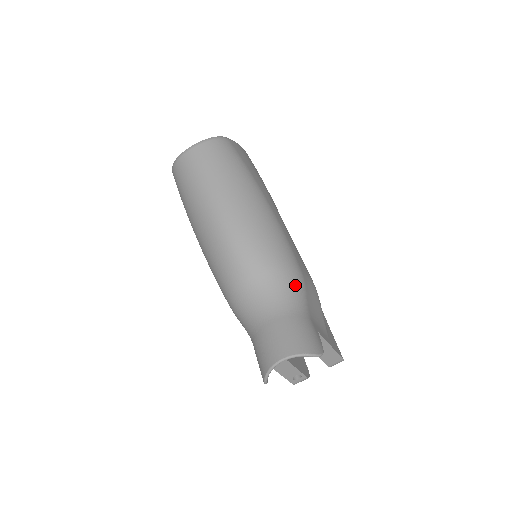
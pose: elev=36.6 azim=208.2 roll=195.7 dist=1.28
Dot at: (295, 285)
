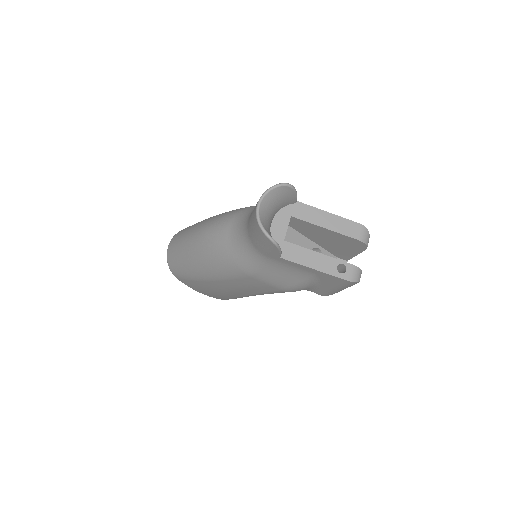
Dot at: occluded
